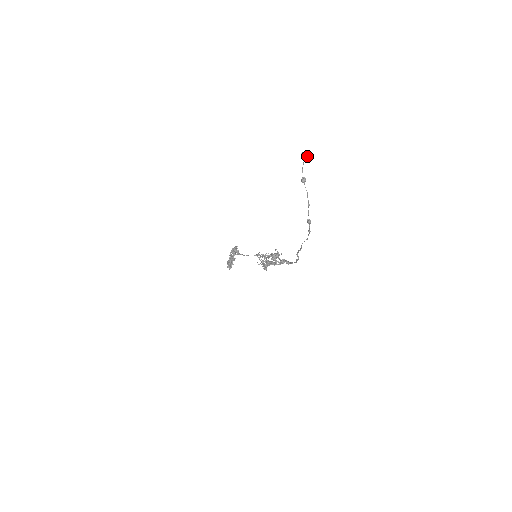
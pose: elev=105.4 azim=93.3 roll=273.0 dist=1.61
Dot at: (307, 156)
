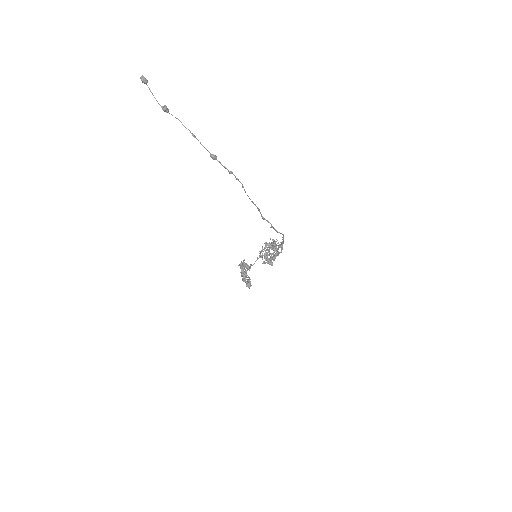
Dot at: (146, 79)
